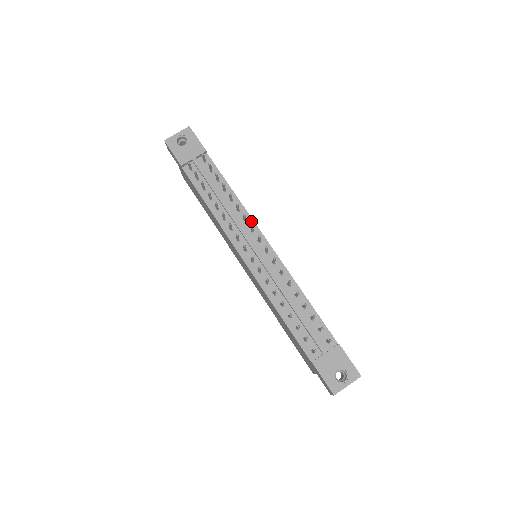
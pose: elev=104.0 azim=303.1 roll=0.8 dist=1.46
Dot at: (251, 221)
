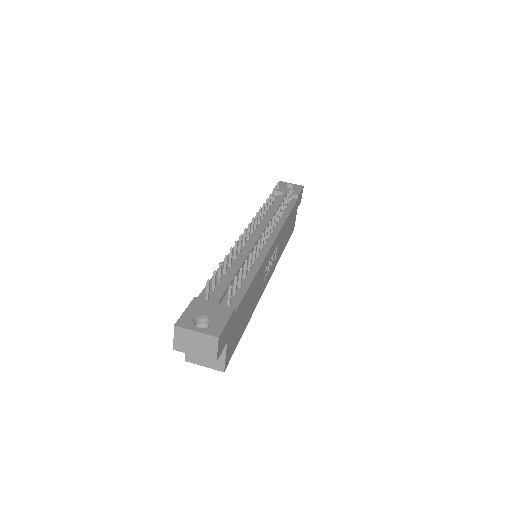
Dot at: (279, 229)
